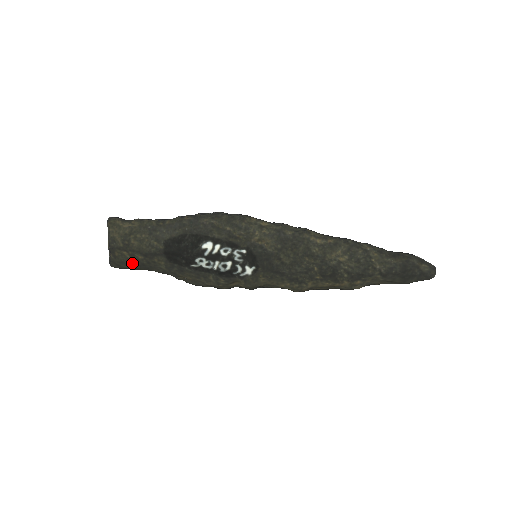
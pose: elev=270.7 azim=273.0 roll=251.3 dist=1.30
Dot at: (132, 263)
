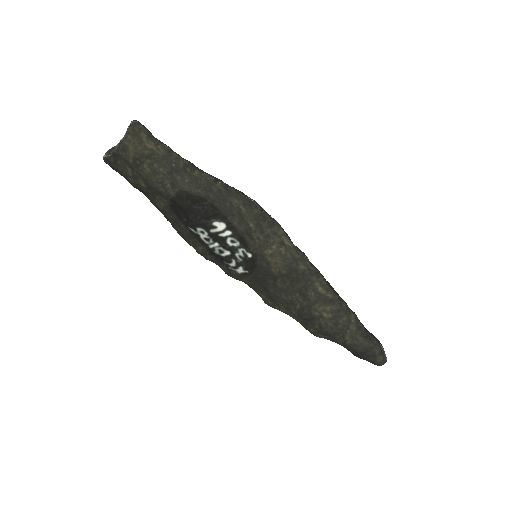
Dot at: (130, 180)
